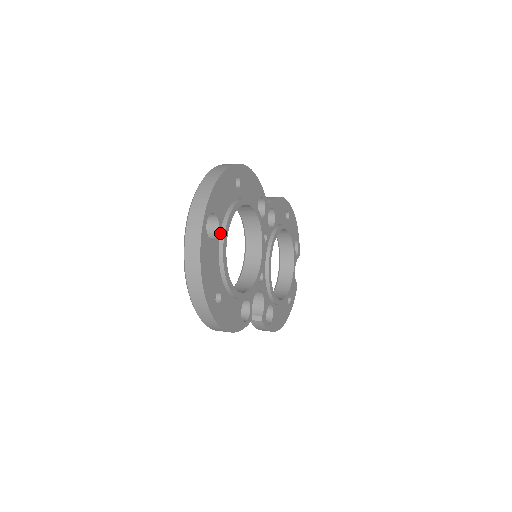
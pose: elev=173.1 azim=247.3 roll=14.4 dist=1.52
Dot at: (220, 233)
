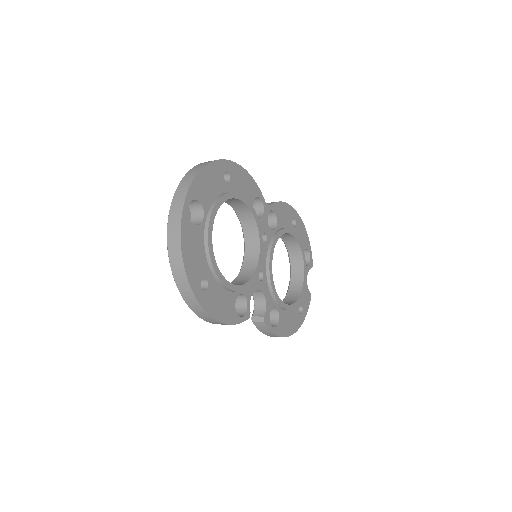
Dot at: (205, 221)
